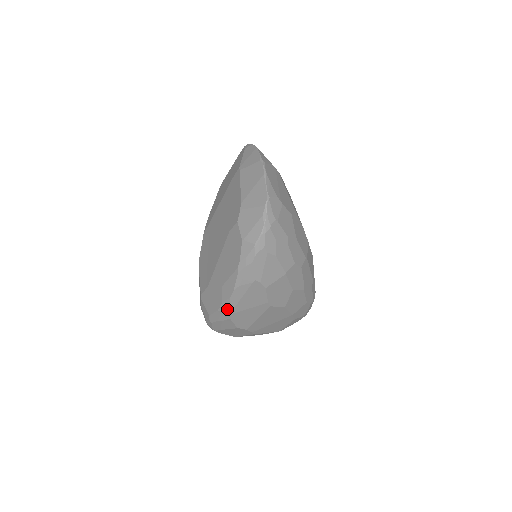
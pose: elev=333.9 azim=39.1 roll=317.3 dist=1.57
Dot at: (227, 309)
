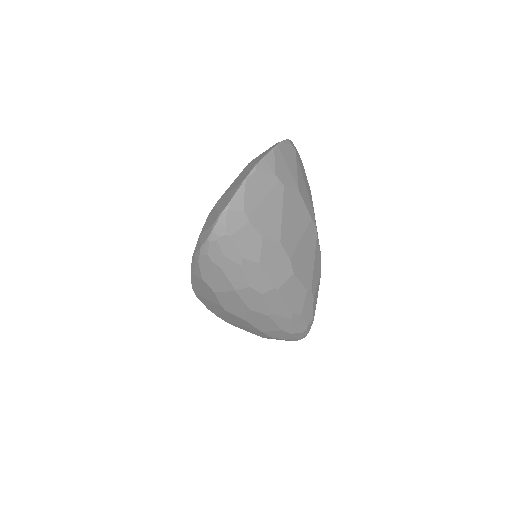
Dot at: (192, 288)
